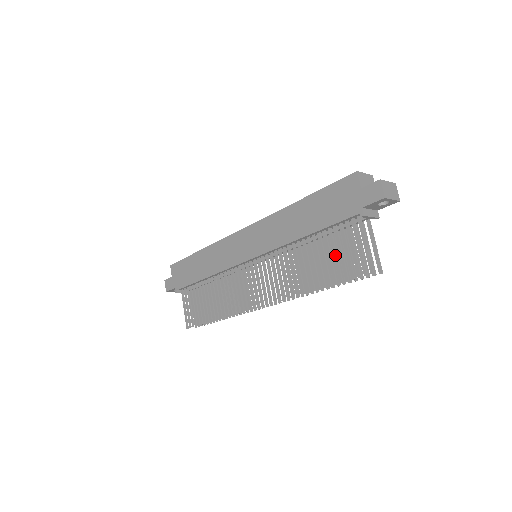
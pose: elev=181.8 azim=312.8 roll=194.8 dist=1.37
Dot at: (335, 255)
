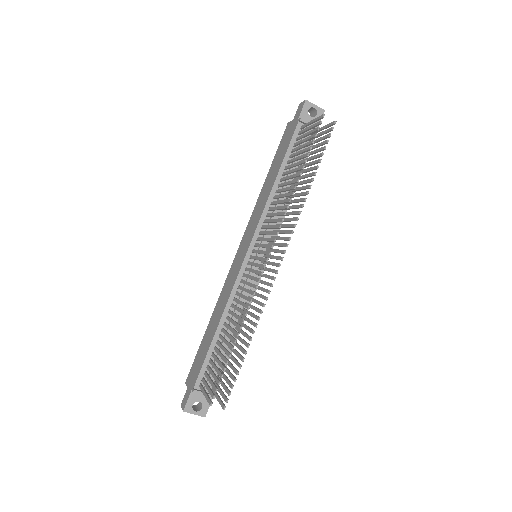
Dot at: (299, 152)
